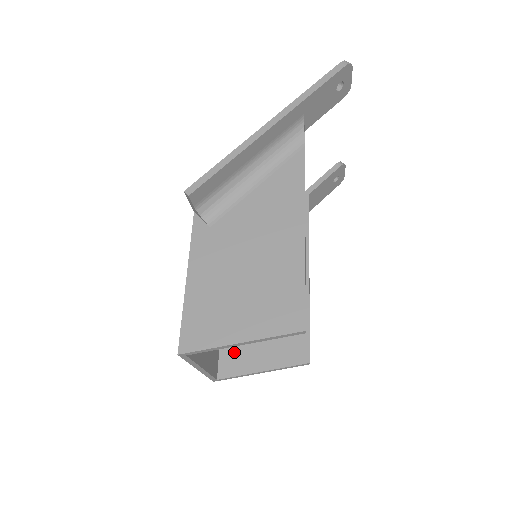
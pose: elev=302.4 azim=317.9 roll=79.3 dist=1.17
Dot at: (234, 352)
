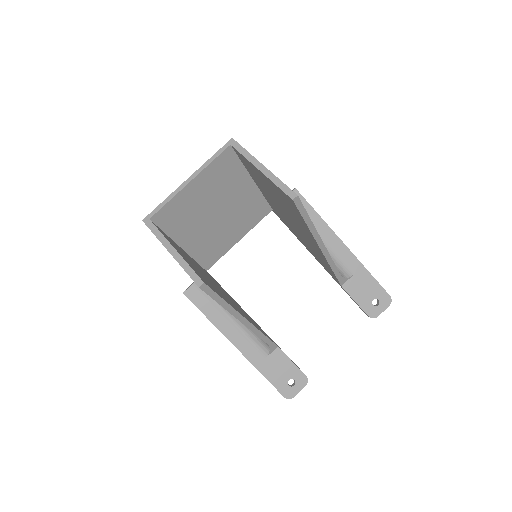
Dot at: occluded
